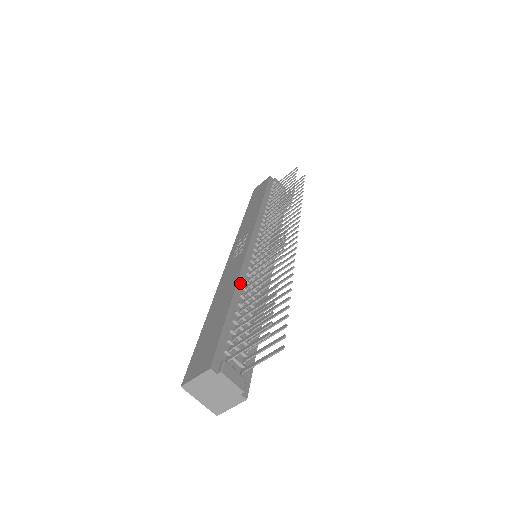
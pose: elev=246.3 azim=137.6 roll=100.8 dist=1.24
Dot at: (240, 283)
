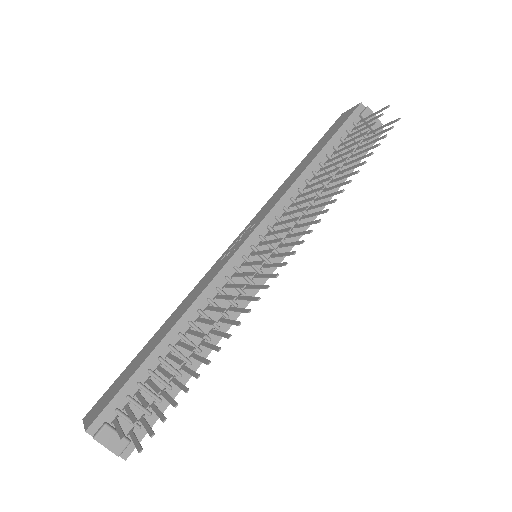
Dot at: (188, 315)
